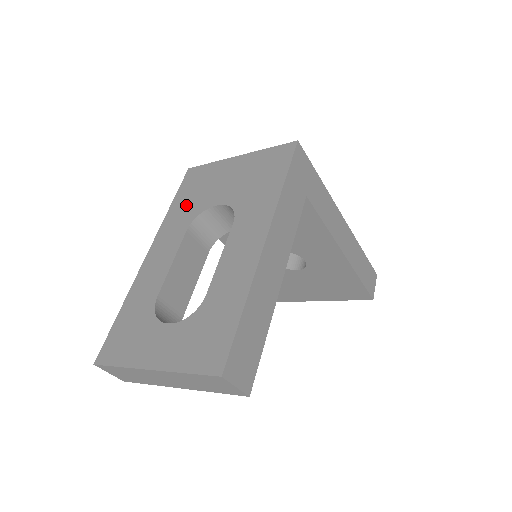
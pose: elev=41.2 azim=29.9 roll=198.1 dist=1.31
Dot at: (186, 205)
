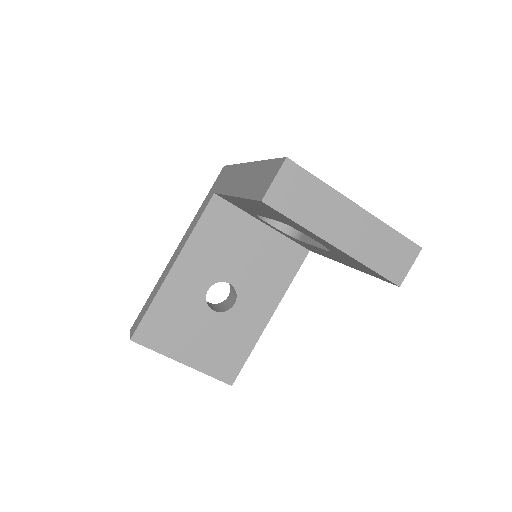
Dot at: occluded
